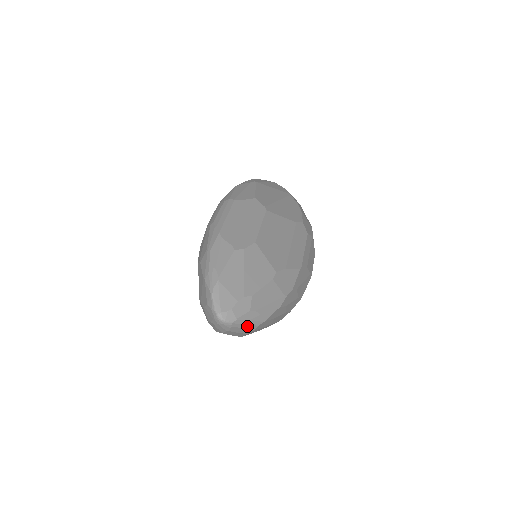
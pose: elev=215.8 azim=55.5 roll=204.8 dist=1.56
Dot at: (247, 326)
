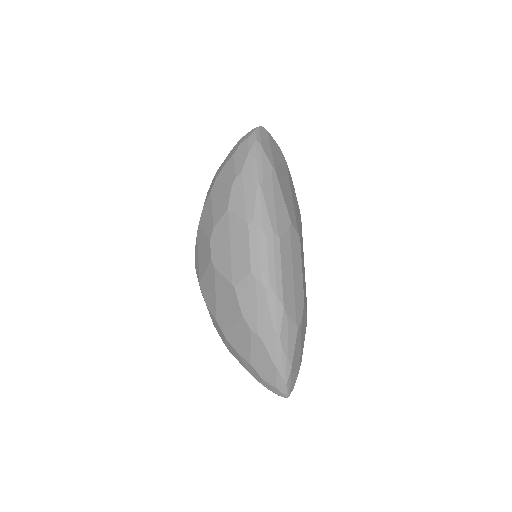
Dot at: occluded
